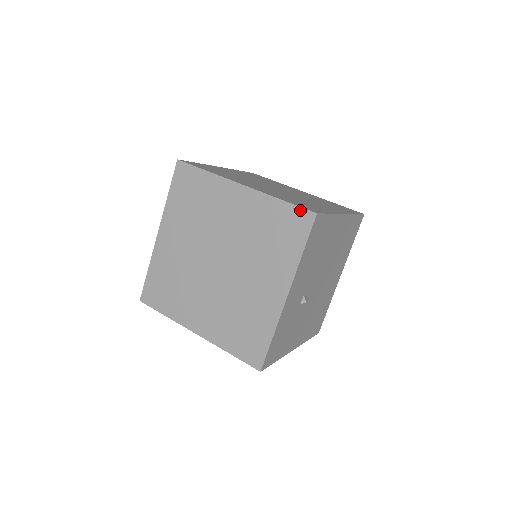
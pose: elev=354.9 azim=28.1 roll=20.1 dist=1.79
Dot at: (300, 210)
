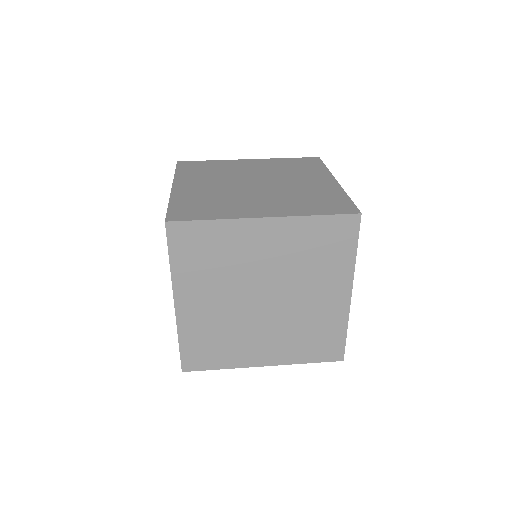
Dot at: (342, 217)
